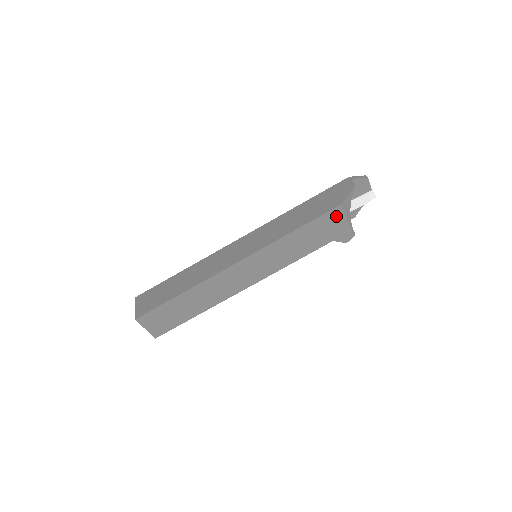
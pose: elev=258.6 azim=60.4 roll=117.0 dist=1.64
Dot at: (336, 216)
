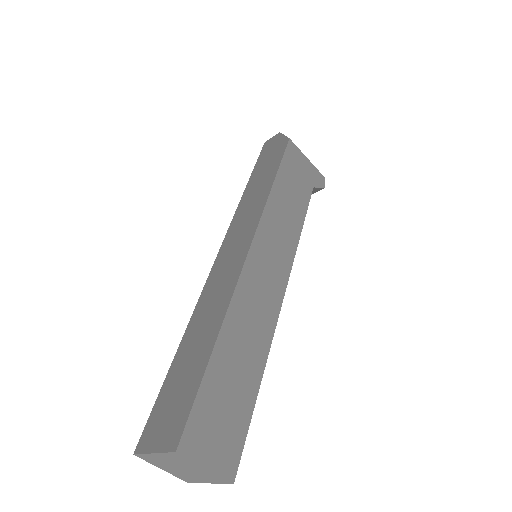
Dot at: (295, 154)
